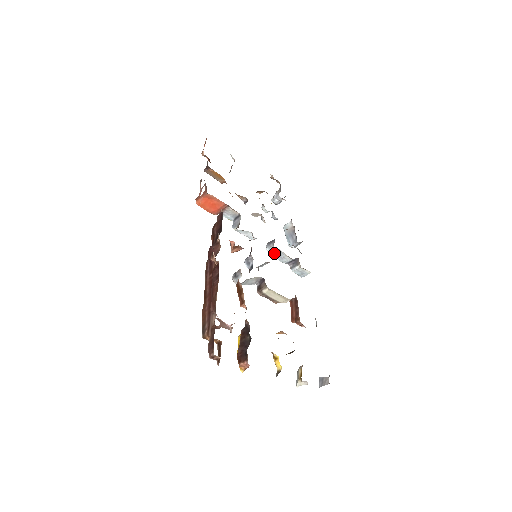
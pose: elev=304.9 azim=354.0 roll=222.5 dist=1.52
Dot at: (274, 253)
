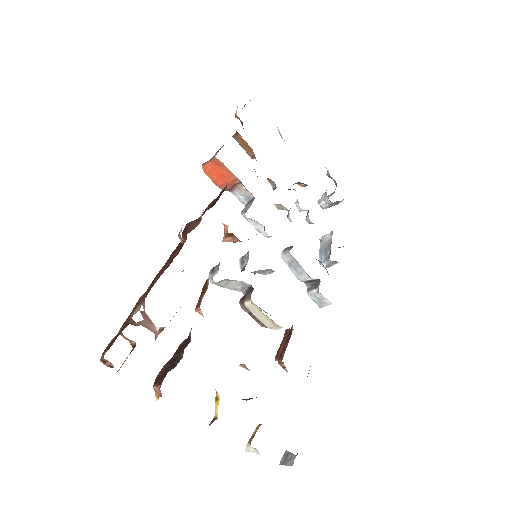
Dot at: (289, 263)
